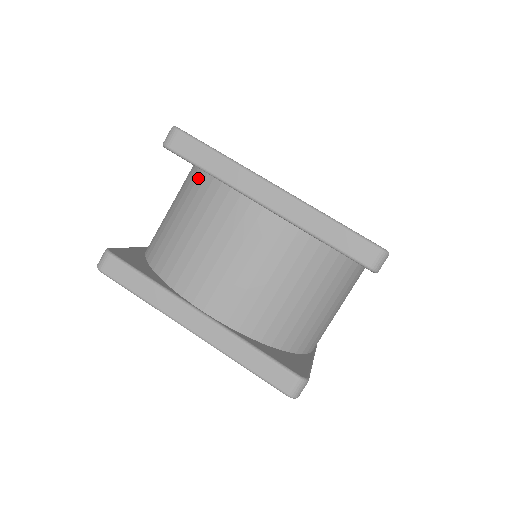
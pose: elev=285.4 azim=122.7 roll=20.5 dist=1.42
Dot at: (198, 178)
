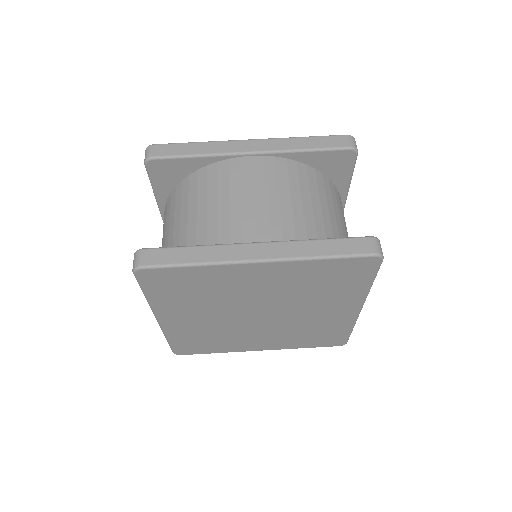
Dot at: (182, 186)
